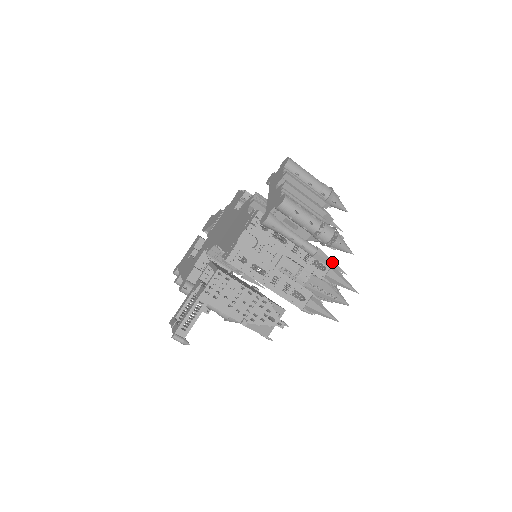
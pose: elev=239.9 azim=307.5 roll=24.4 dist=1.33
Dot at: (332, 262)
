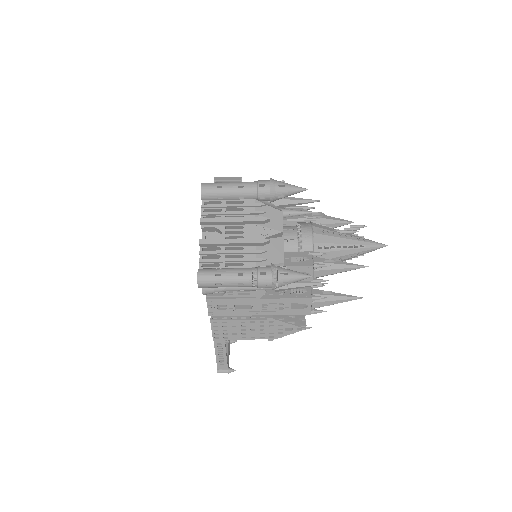
Dot at: (300, 285)
